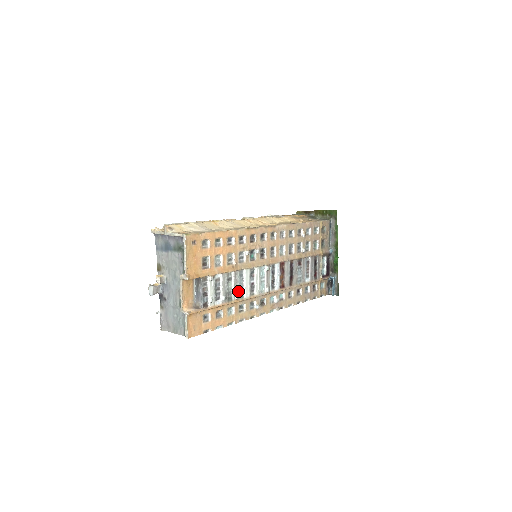
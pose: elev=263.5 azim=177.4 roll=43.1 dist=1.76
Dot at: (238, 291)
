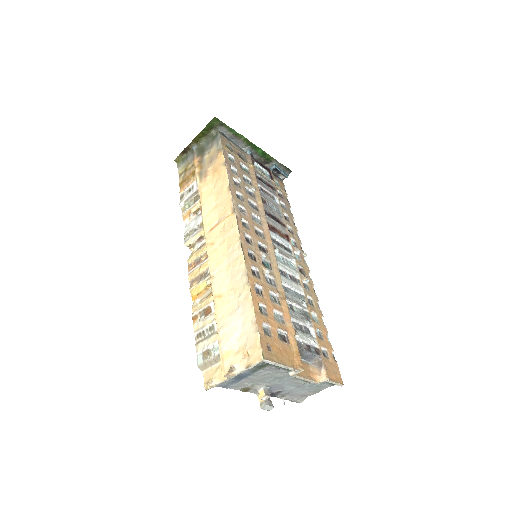
Dot at: (300, 301)
